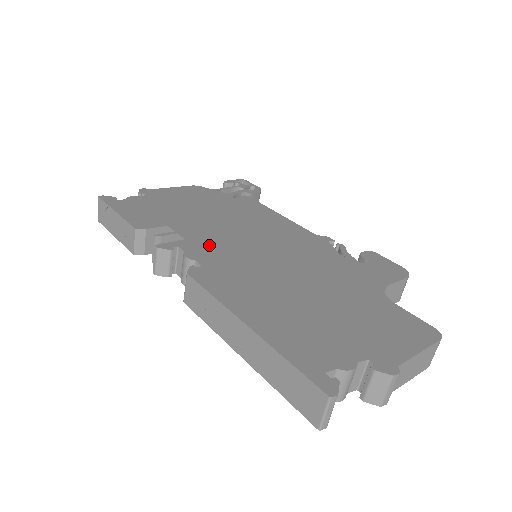
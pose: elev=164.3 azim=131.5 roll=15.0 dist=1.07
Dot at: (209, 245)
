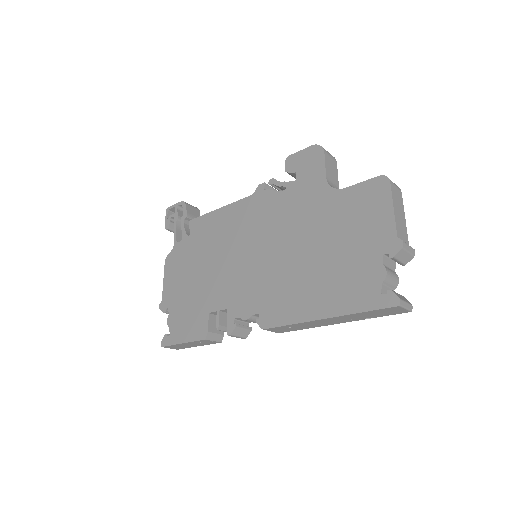
Dot at: (239, 294)
